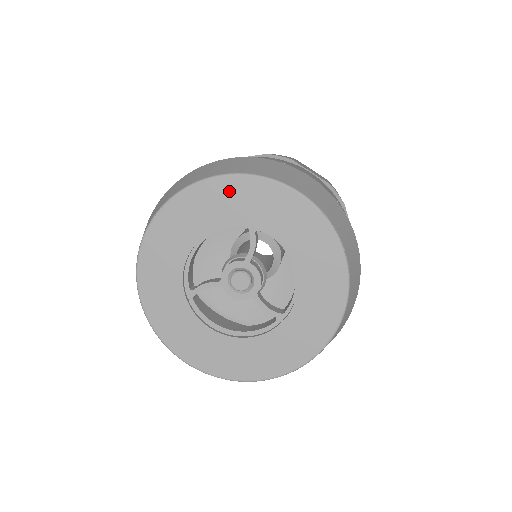
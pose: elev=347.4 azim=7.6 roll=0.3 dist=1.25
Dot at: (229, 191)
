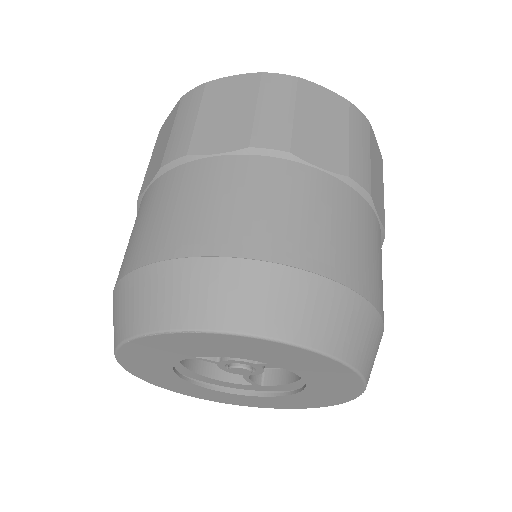
Dot at: (291, 354)
